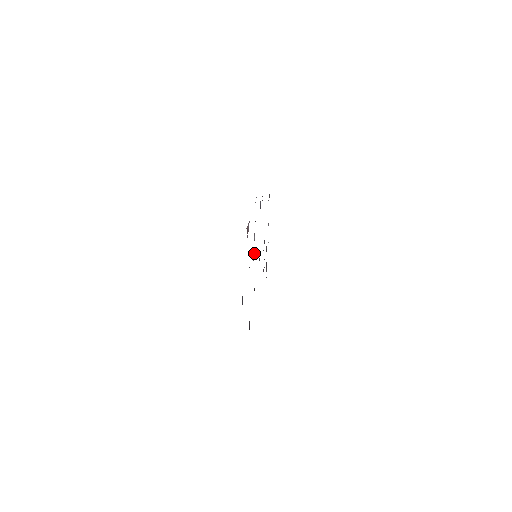
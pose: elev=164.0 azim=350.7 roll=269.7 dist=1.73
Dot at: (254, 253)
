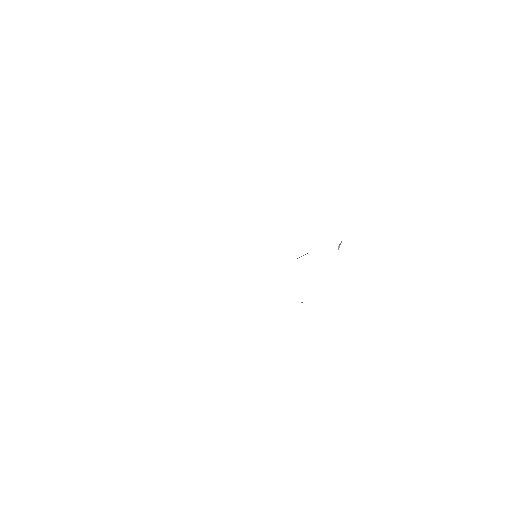
Dot at: occluded
